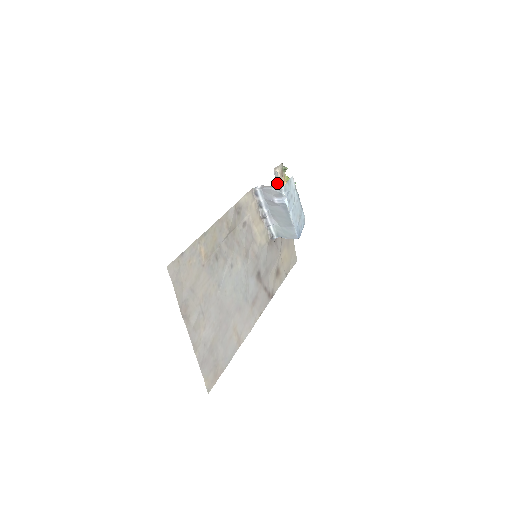
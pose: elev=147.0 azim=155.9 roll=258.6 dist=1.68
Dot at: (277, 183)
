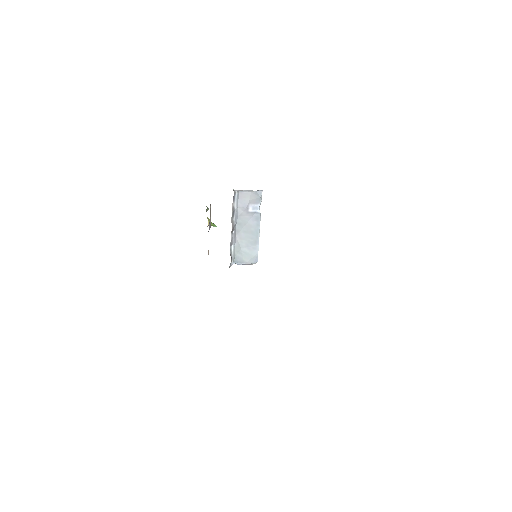
Dot at: (210, 216)
